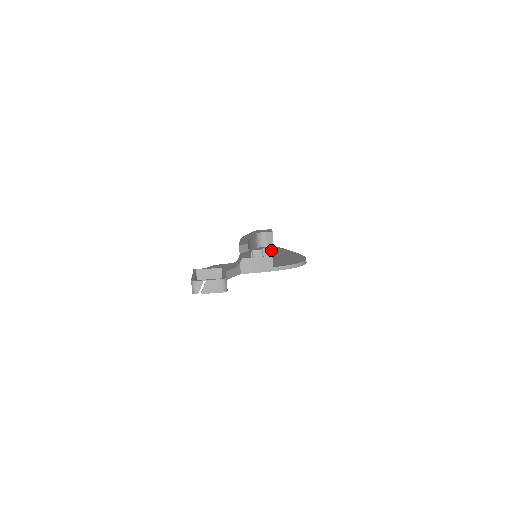
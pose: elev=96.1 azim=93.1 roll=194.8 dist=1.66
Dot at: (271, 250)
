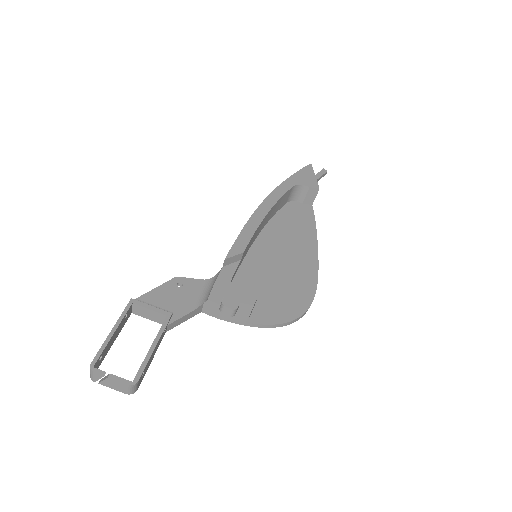
Dot at: (251, 307)
